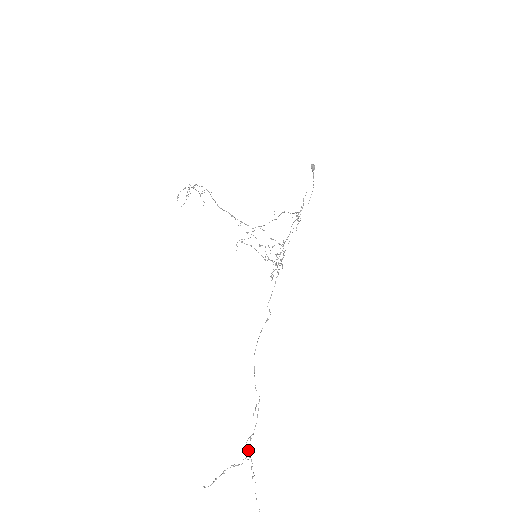
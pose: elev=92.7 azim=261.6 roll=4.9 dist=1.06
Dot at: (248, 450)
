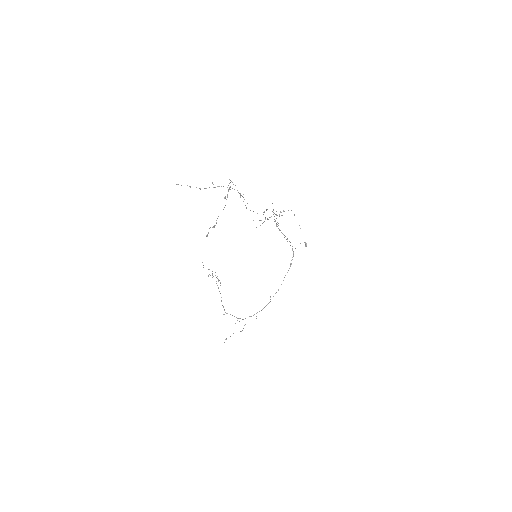
Dot at: (232, 182)
